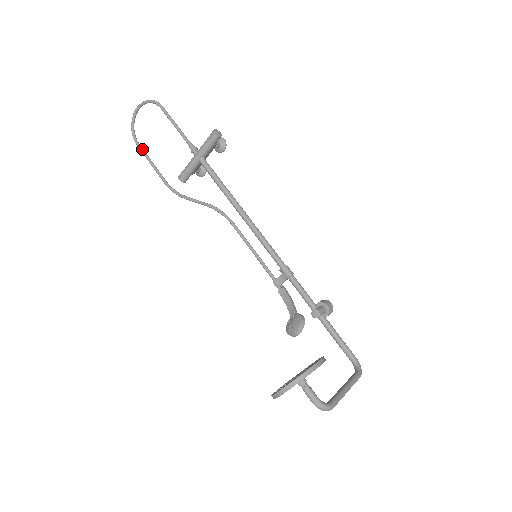
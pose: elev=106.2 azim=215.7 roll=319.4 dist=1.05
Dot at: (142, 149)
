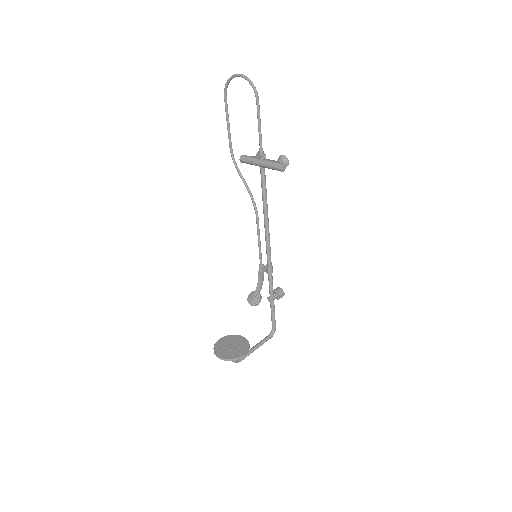
Dot at: (226, 106)
